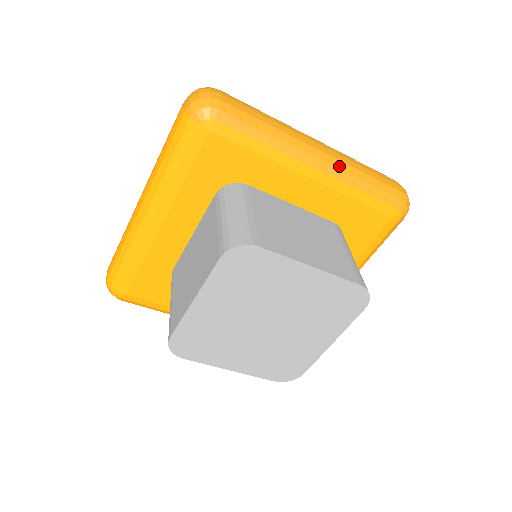
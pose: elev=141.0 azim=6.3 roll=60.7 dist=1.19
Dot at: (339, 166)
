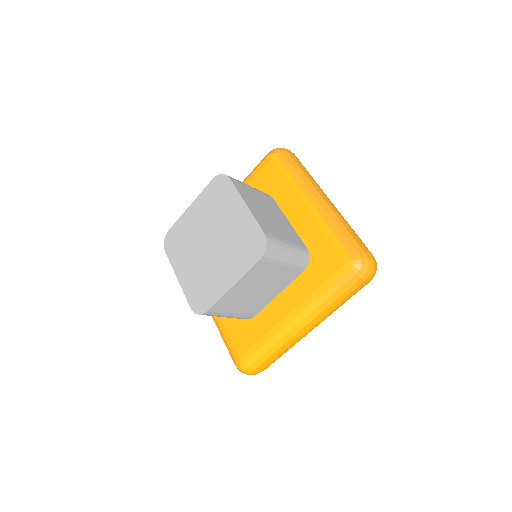
Dot at: (327, 209)
